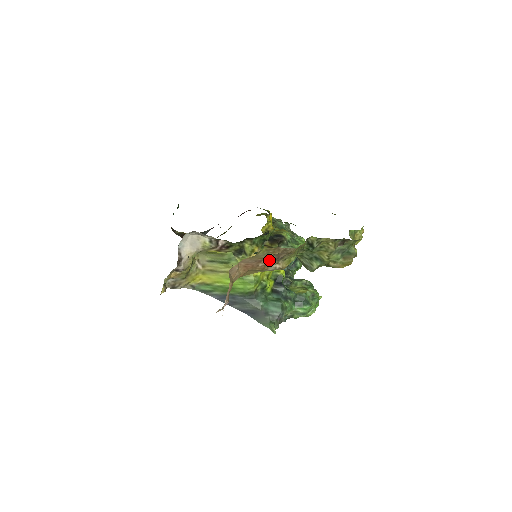
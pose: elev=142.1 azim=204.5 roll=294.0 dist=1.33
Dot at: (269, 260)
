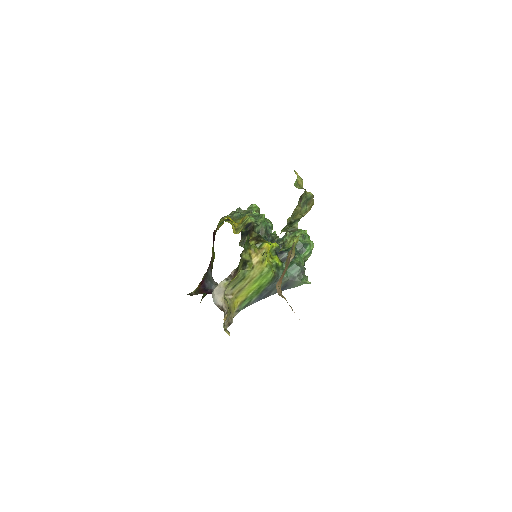
Dot at: (288, 263)
